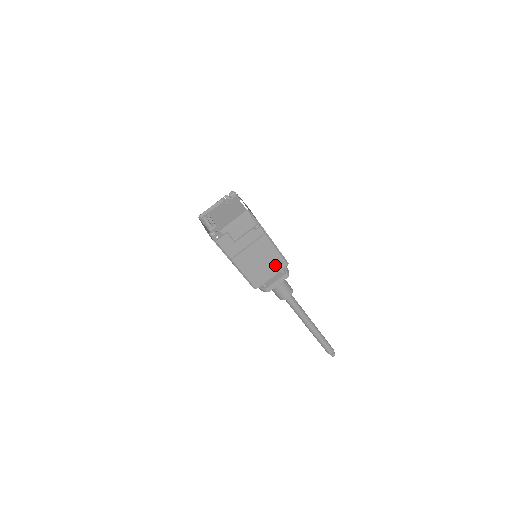
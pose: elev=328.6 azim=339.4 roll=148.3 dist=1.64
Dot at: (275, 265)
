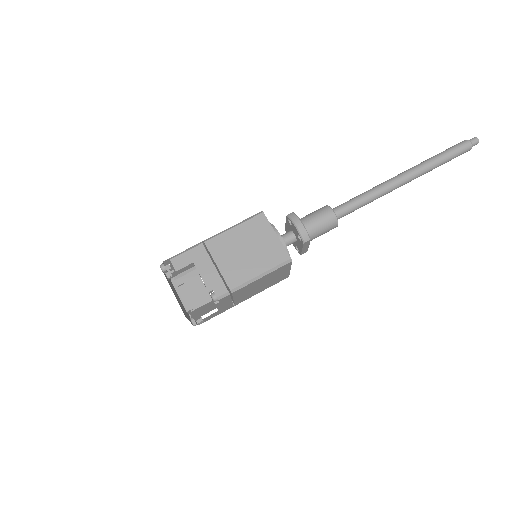
Dot at: (279, 272)
